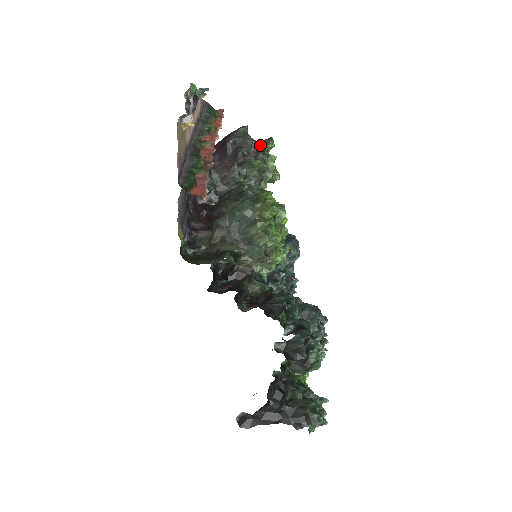
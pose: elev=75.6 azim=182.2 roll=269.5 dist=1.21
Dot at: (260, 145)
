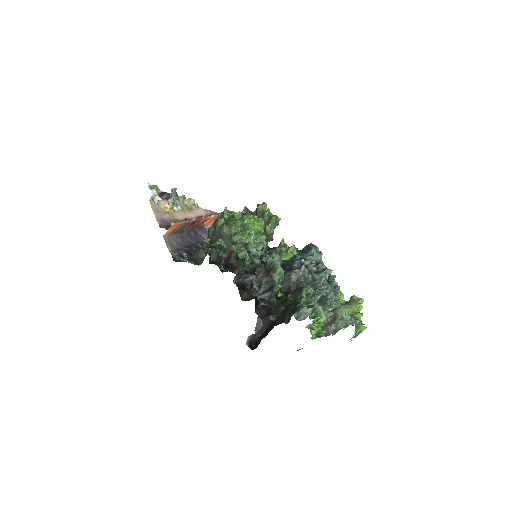
Dot at: (256, 210)
